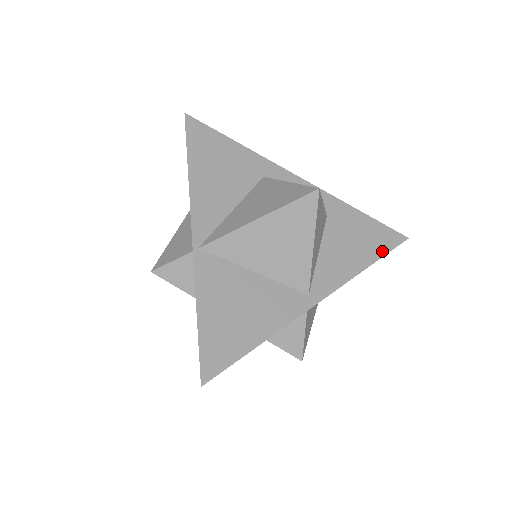
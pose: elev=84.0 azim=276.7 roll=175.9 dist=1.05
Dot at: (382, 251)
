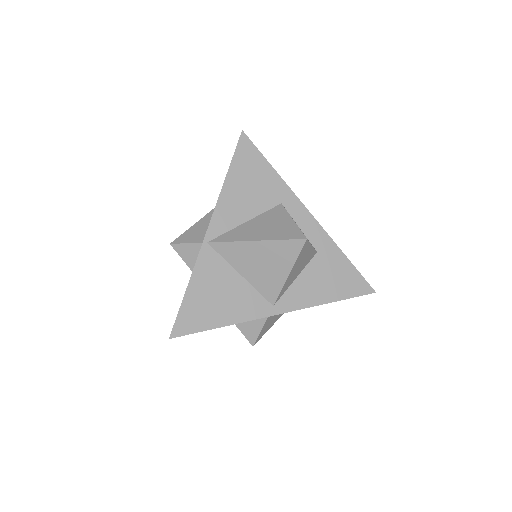
Dot at: (348, 295)
